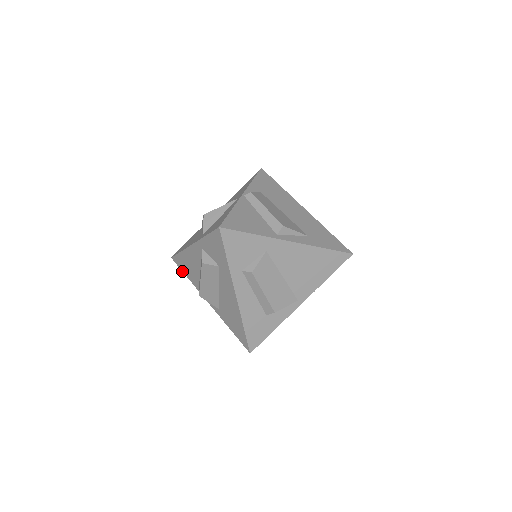
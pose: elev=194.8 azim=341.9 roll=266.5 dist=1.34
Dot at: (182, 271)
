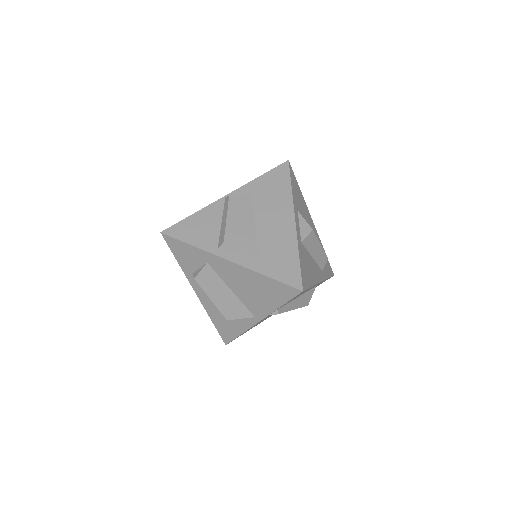
Dot at: occluded
